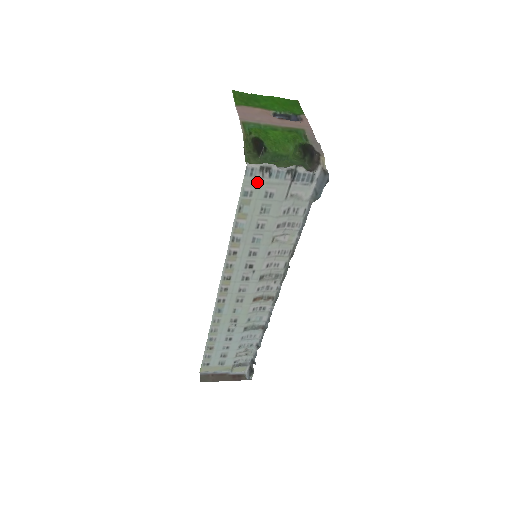
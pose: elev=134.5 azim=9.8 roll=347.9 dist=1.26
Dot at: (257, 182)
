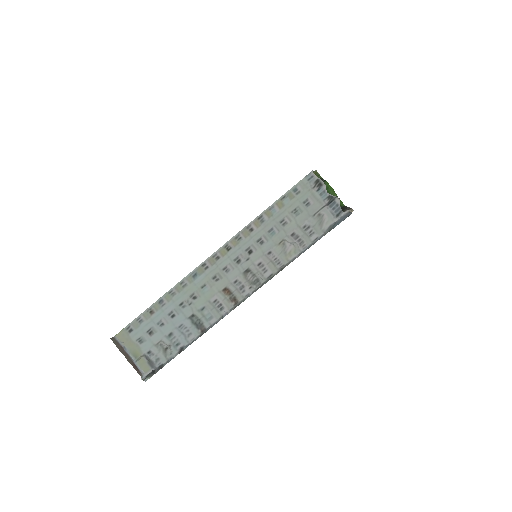
Dot at: (308, 188)
